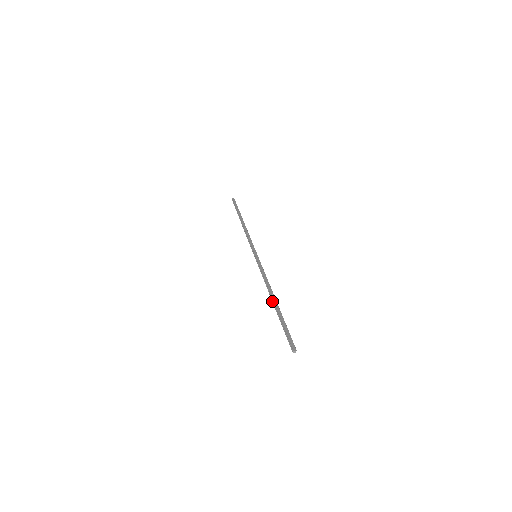
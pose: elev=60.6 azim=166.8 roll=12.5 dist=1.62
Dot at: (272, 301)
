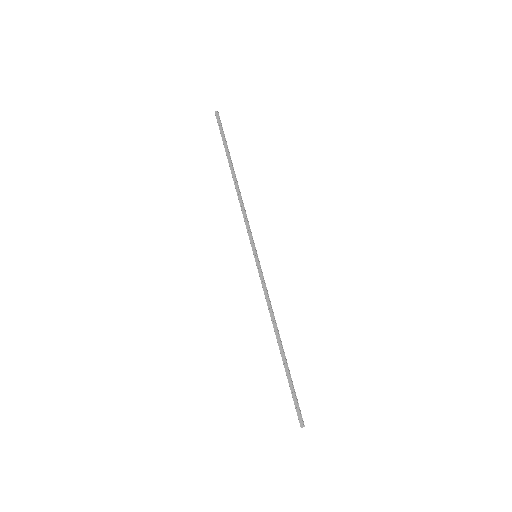
Dot at: (278, 345)
